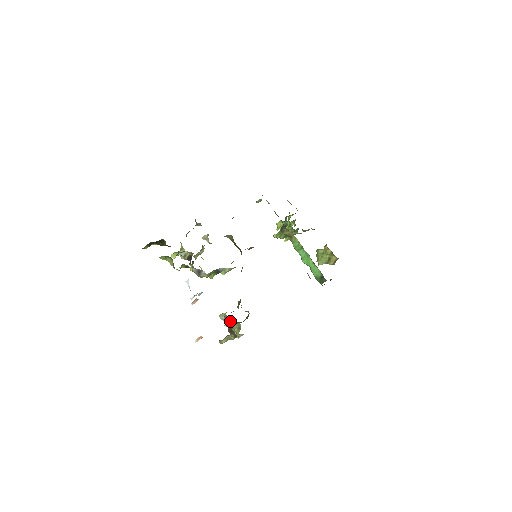
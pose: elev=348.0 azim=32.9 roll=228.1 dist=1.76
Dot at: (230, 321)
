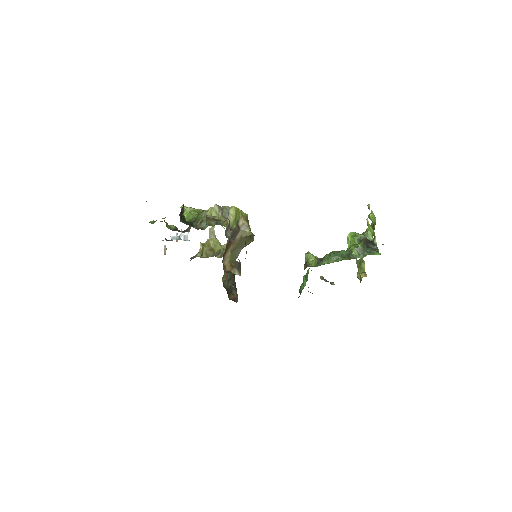
Dot at: (206, 249)
